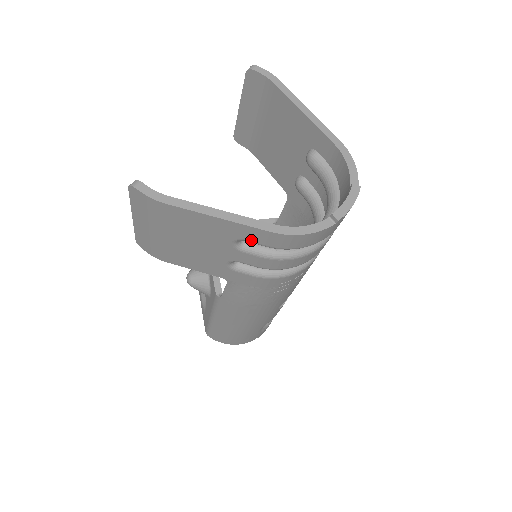
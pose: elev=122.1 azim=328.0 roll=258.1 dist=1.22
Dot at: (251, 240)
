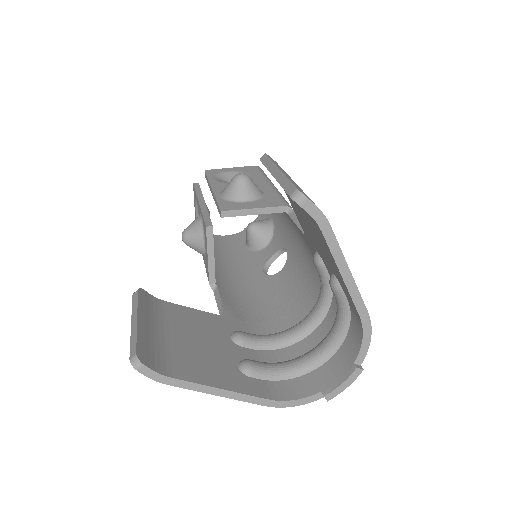
Dot at: occluded
